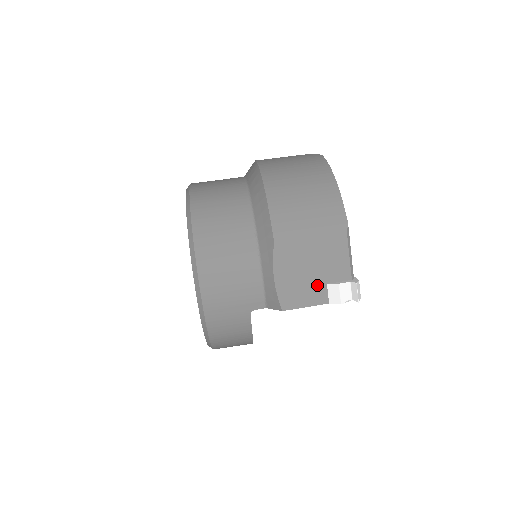
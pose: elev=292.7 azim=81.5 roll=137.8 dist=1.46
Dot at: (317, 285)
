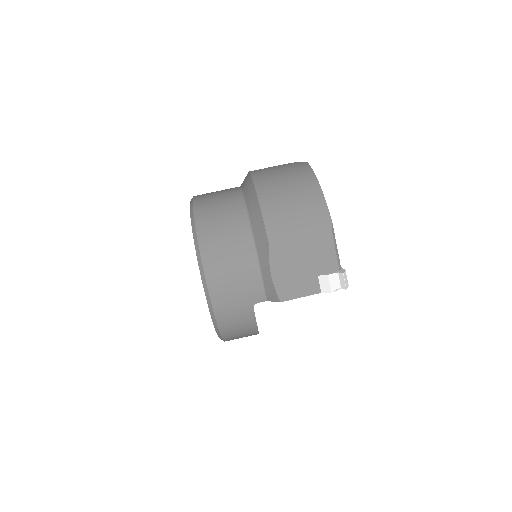
Dot at: (309, 277)
